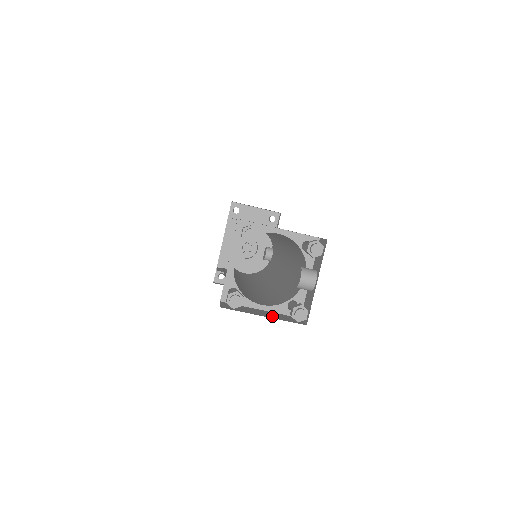
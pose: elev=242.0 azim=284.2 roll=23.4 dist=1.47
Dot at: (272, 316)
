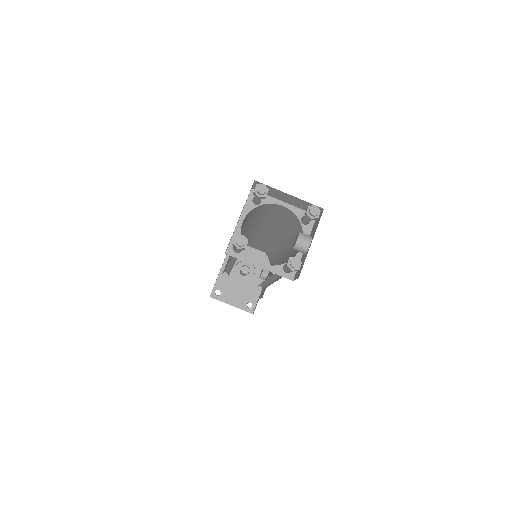
Dot at: occluded
